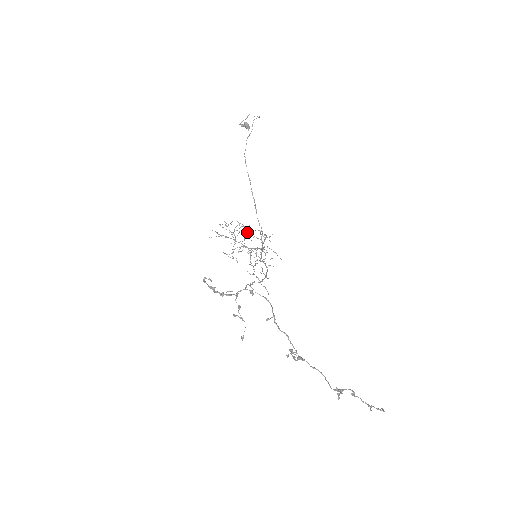
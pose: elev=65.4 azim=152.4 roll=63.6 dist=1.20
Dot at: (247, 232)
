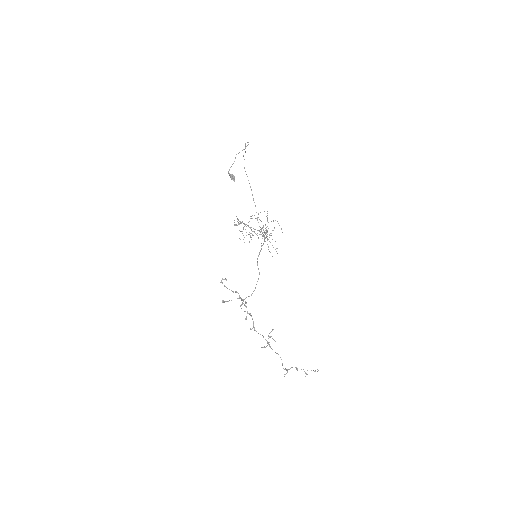
Dot at: occluded
